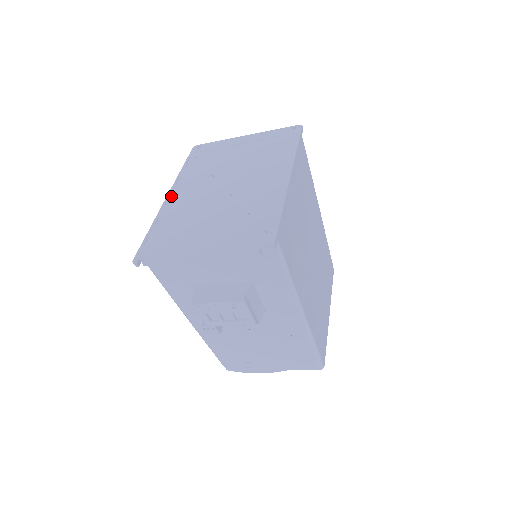
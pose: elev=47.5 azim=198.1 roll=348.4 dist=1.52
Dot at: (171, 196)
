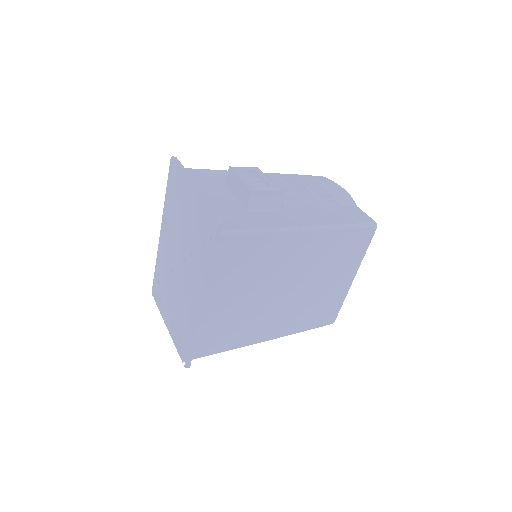
Dot at: (161, 234)
